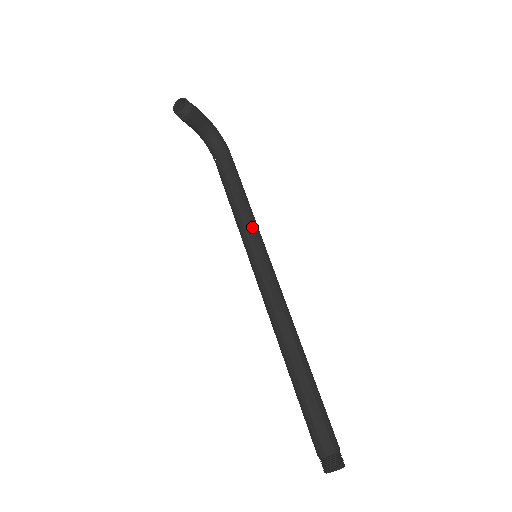
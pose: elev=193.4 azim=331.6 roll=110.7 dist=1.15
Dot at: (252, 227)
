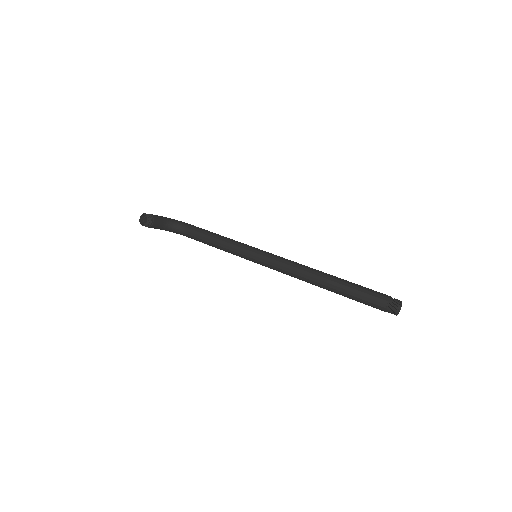
Dot at: (240, 245)
